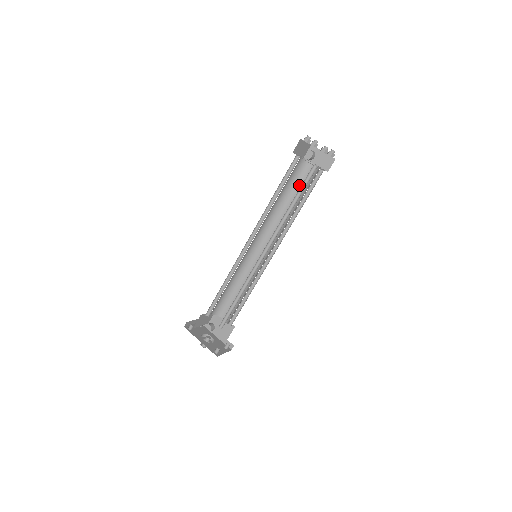
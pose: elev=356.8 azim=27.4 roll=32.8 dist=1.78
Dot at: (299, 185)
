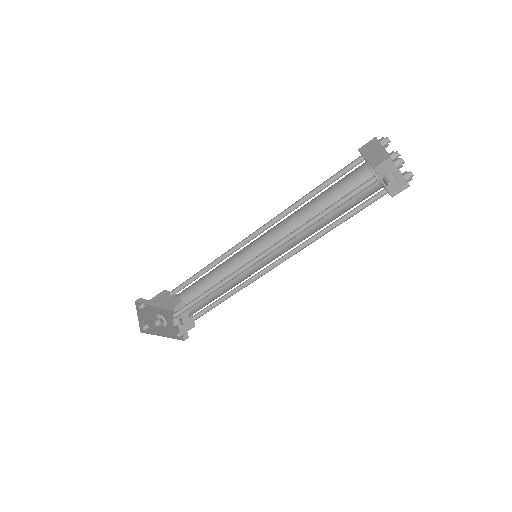
Dot at: (338, 183)
